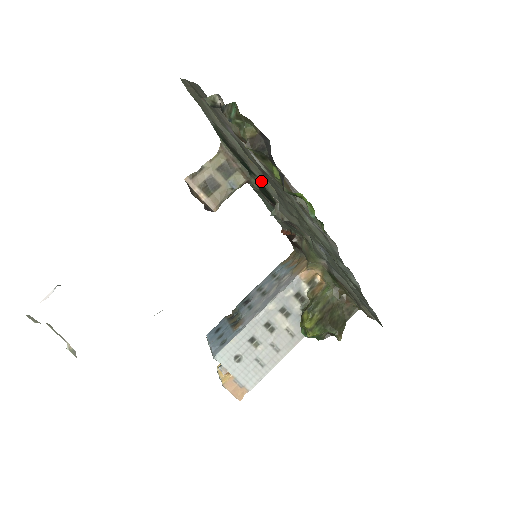
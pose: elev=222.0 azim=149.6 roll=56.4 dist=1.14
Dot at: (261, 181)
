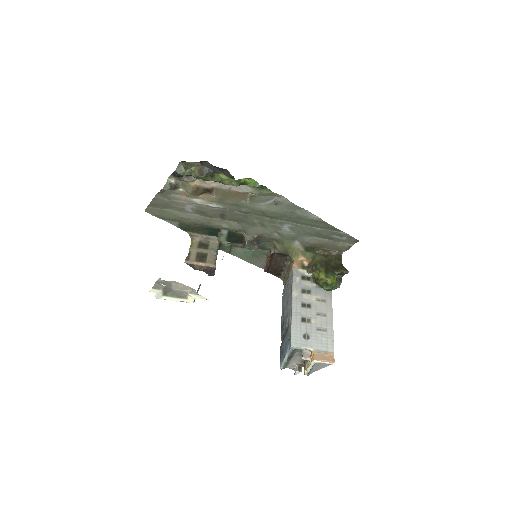
Dot at: (225, 227)
